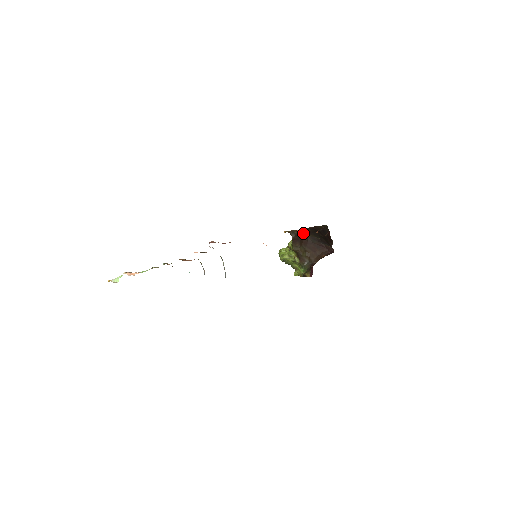
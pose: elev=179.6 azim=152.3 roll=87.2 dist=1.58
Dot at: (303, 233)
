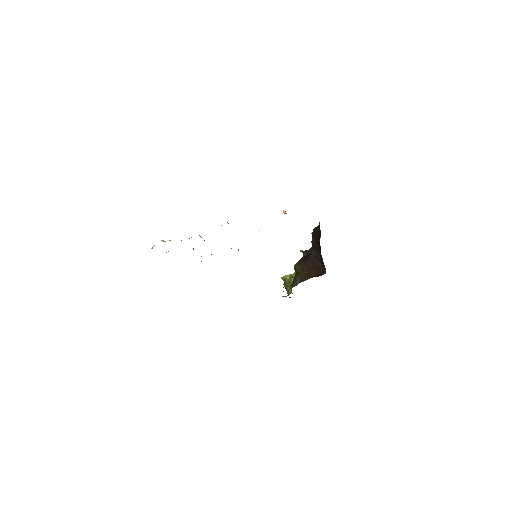
Dot at: (286, 213)
